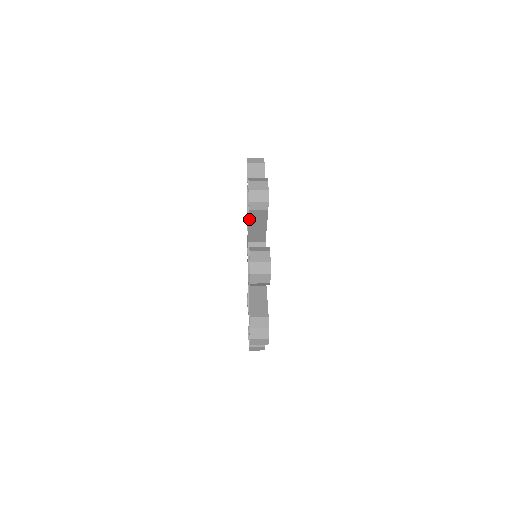
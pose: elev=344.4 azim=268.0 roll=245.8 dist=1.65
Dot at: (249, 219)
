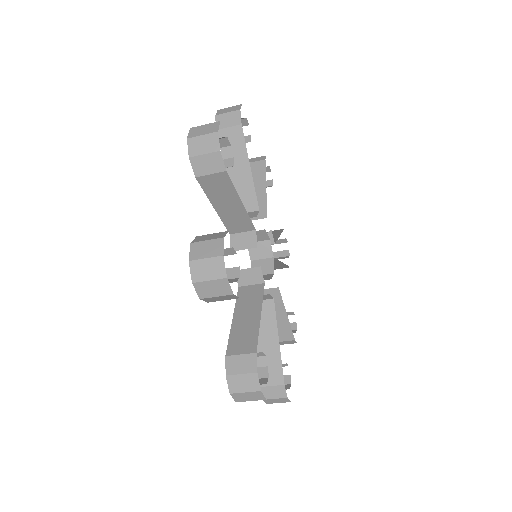
Dot at: occluded
